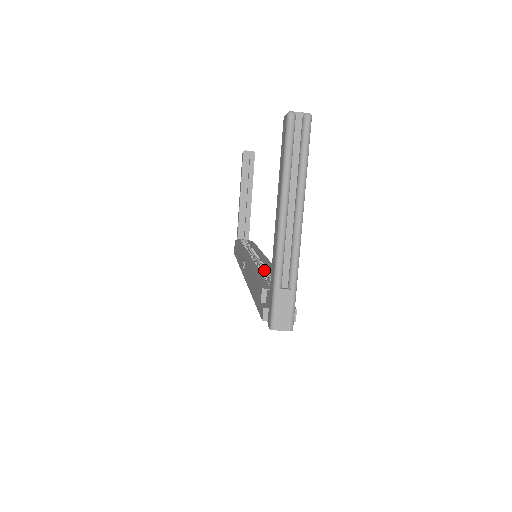
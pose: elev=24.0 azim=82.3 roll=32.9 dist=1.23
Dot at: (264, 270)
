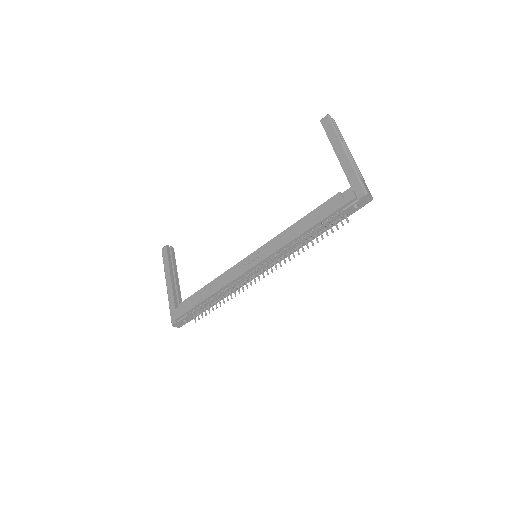
Dot at: occluded
